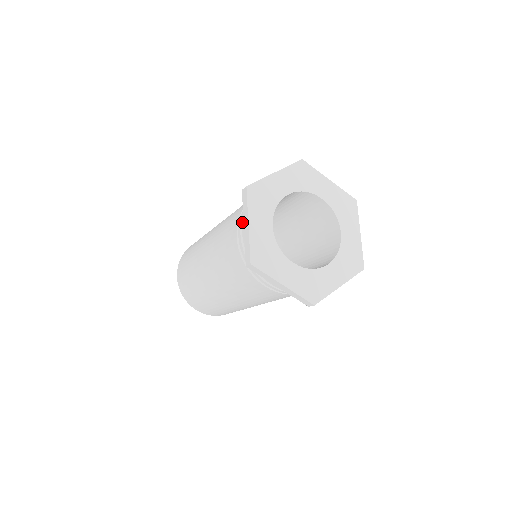
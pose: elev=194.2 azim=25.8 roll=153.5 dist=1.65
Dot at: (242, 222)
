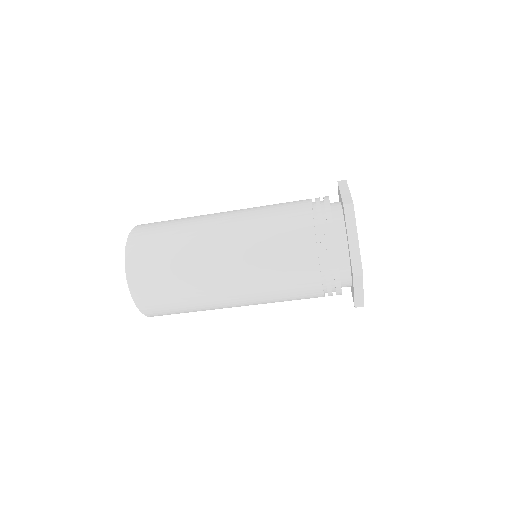
Dot at: occluded
